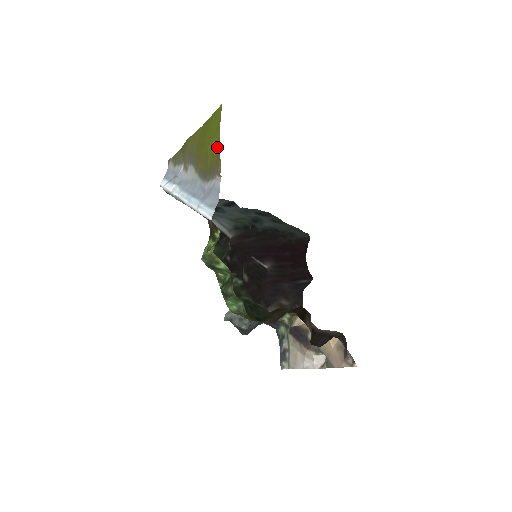
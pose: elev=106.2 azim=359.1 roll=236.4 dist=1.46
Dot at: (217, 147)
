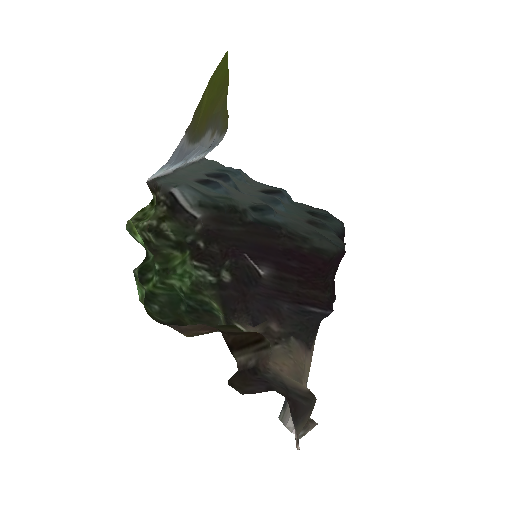
Dot at: (202, 100)
